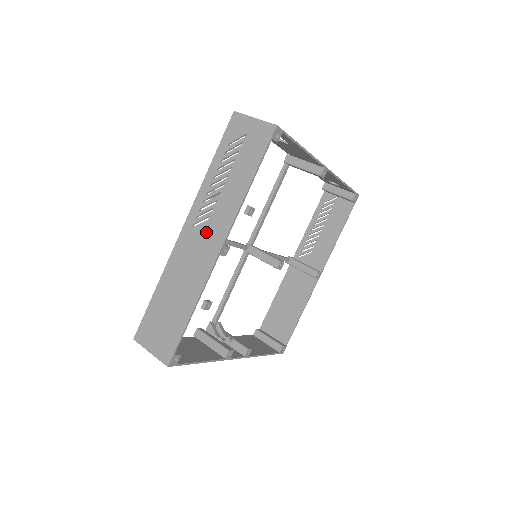
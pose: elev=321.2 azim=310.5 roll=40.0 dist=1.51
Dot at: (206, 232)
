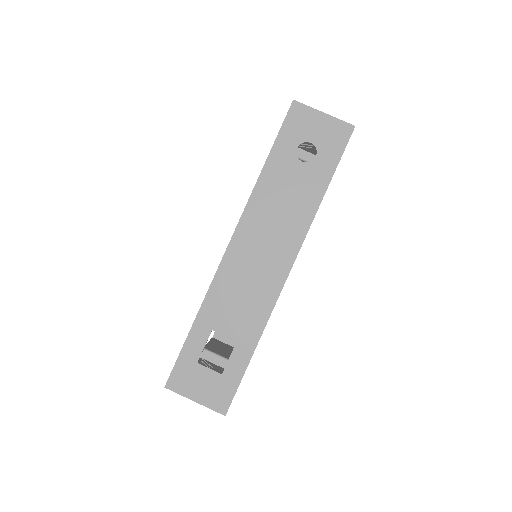
Dot at: occluded
